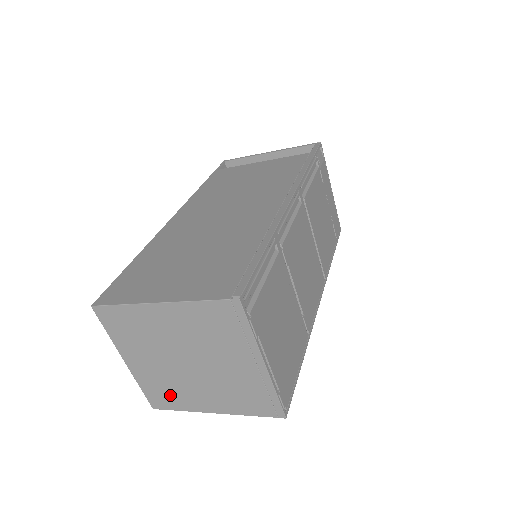
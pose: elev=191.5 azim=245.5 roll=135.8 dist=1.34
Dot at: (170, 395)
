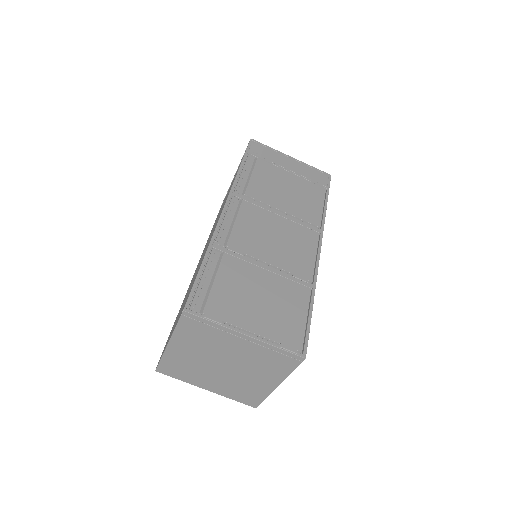
Dot at: (248, 393)
